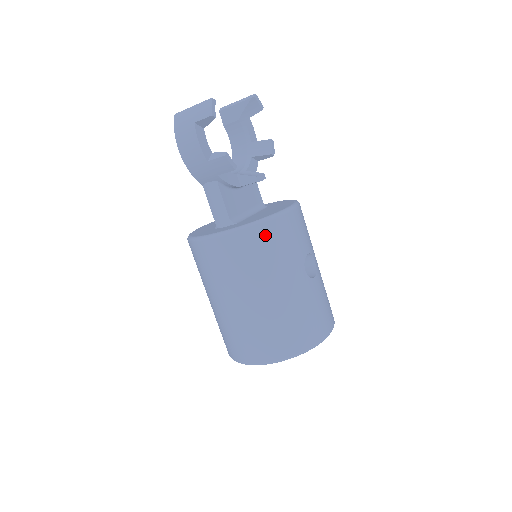
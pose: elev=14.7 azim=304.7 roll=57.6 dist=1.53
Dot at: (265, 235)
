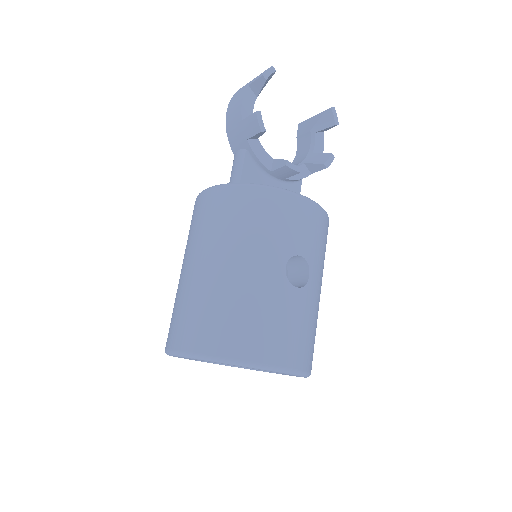
Dot at: (255, 200)
